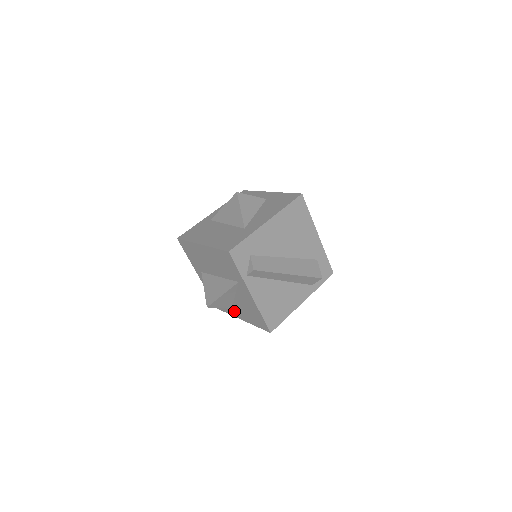
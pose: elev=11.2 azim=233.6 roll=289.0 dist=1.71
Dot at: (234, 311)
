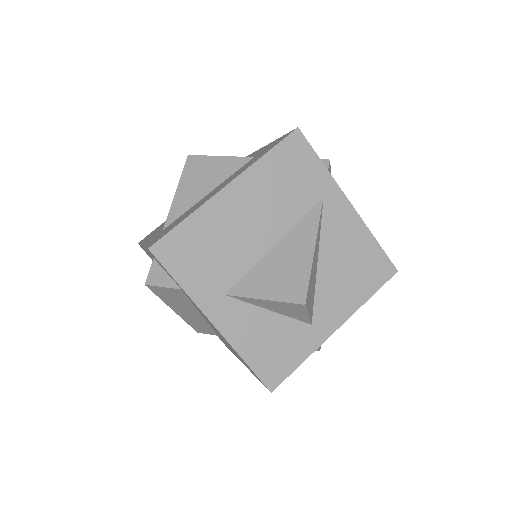
Dot at: (318, 324)
